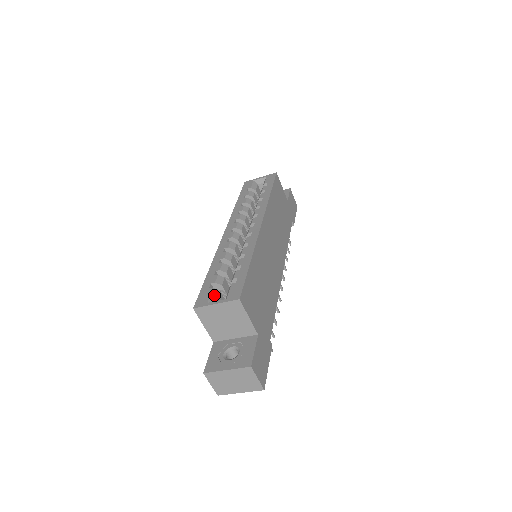
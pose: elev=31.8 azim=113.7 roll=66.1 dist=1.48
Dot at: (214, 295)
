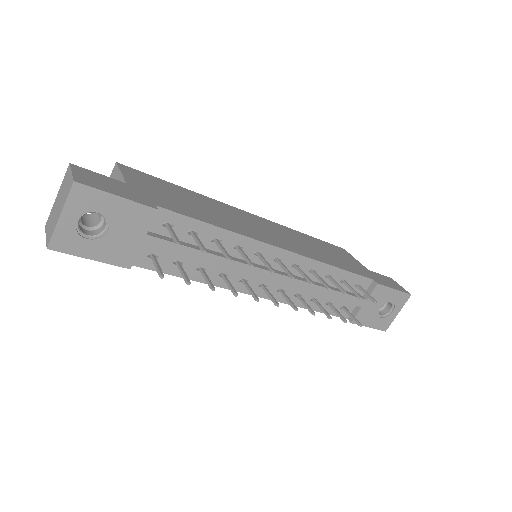
Dot at: occluded
